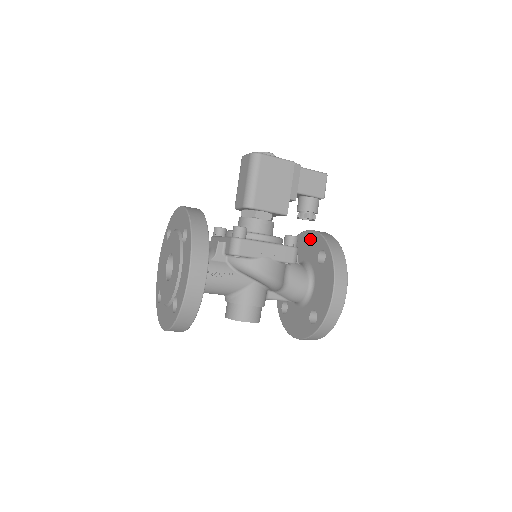
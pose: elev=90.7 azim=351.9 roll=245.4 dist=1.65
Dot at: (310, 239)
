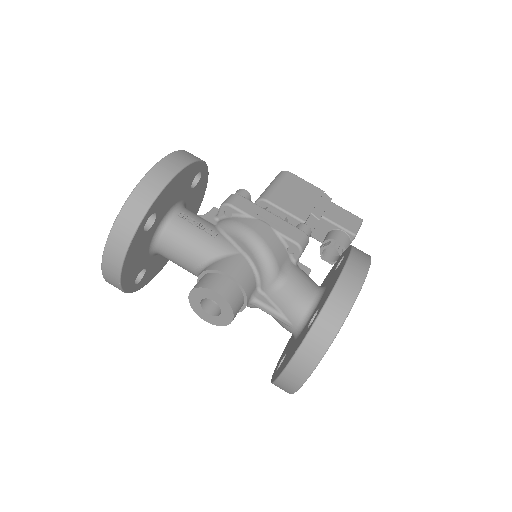
Dot at: (332, 269)
